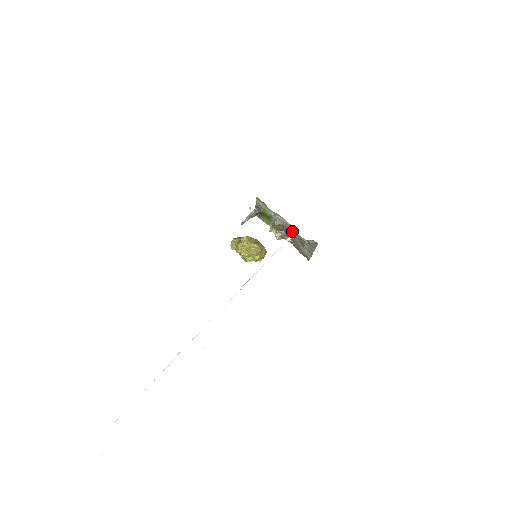
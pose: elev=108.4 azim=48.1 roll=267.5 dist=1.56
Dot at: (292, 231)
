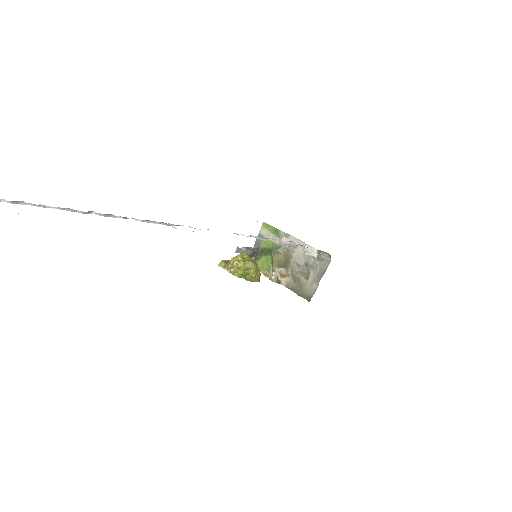
Dot at: (298, 255)
